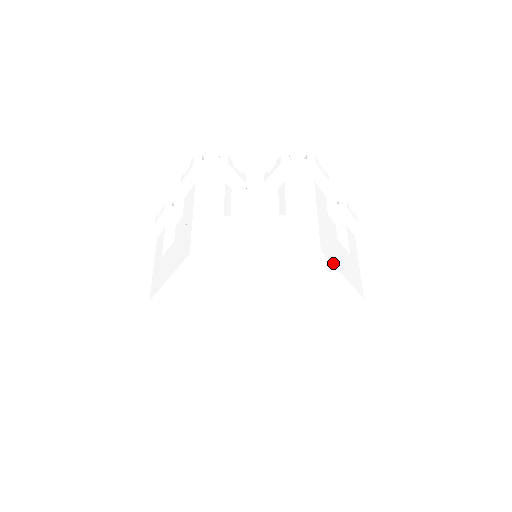
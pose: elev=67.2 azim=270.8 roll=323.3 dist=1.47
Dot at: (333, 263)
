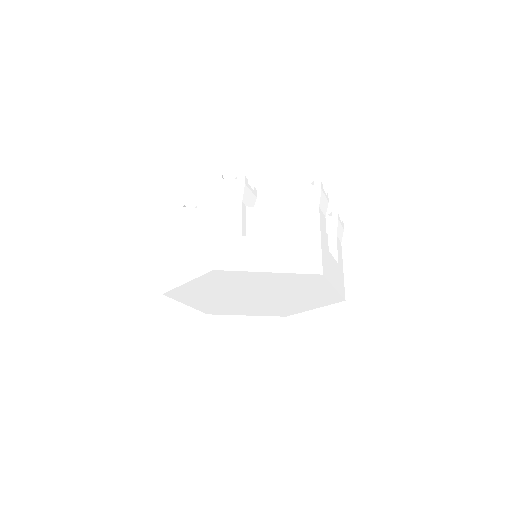
Dot at: (329, 280)
